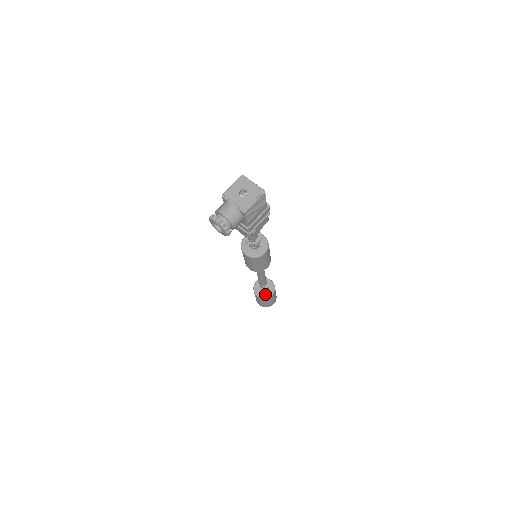
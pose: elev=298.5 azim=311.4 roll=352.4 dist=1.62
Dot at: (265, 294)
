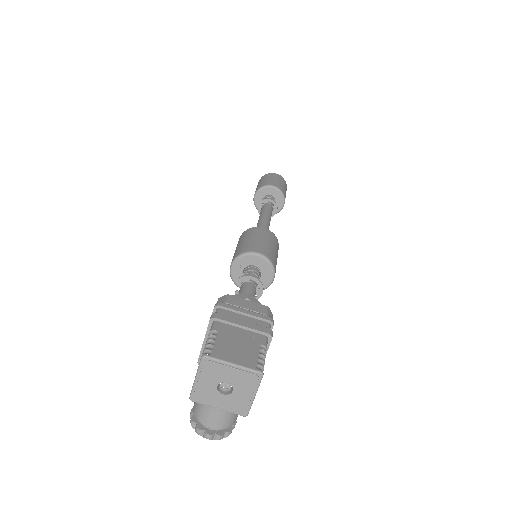
Dot at: occluded
